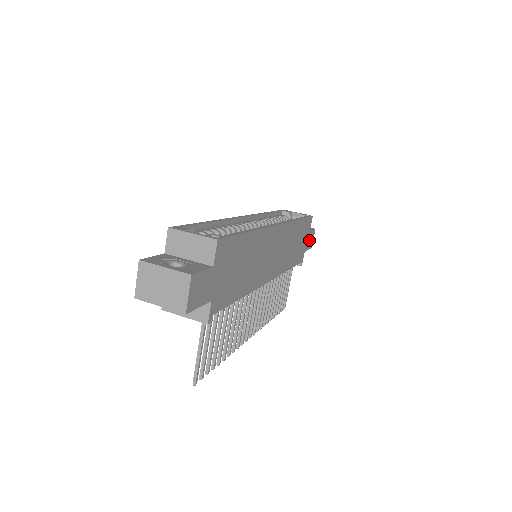
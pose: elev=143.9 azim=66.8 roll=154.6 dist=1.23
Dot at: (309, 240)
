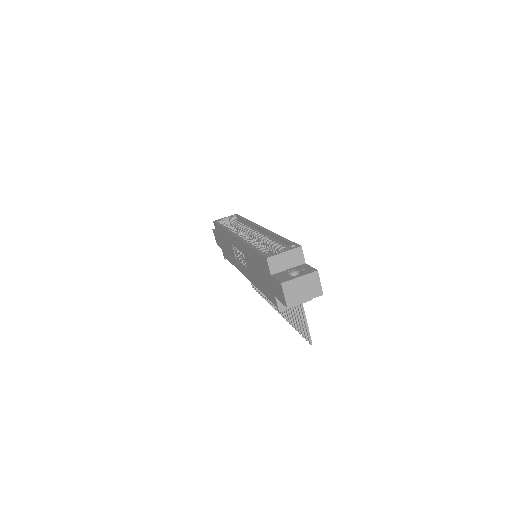
Dot at: occluded
